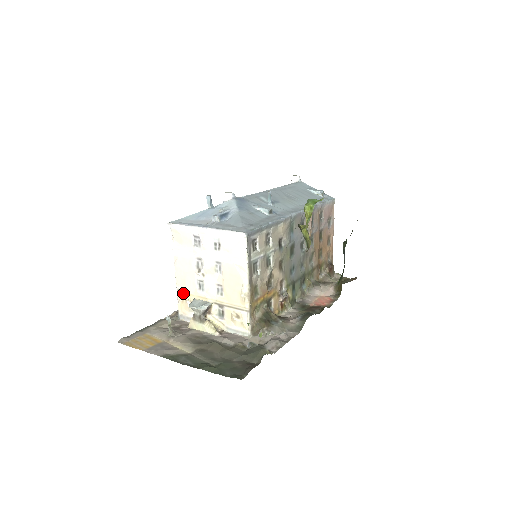
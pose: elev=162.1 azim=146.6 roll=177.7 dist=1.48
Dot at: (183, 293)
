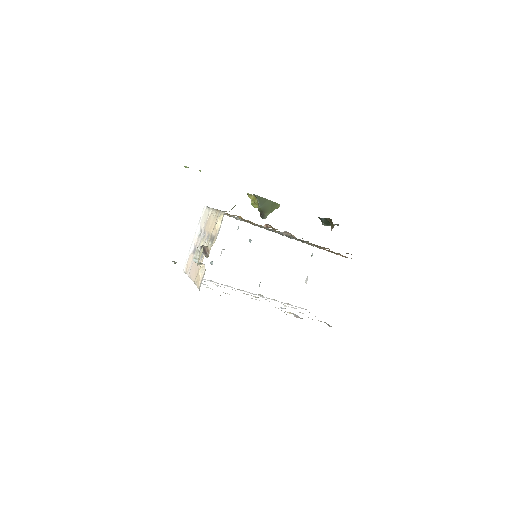
Dot at: (197, 276)
